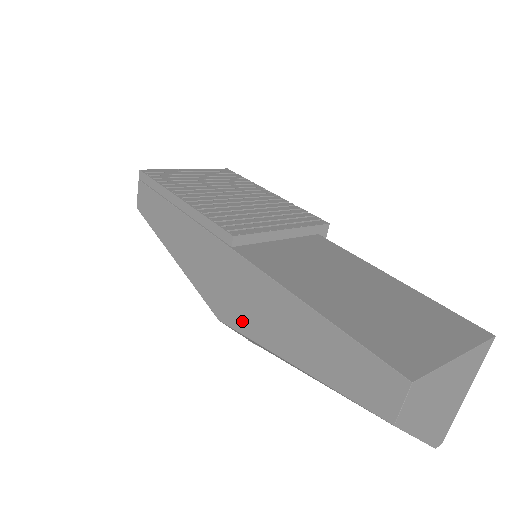
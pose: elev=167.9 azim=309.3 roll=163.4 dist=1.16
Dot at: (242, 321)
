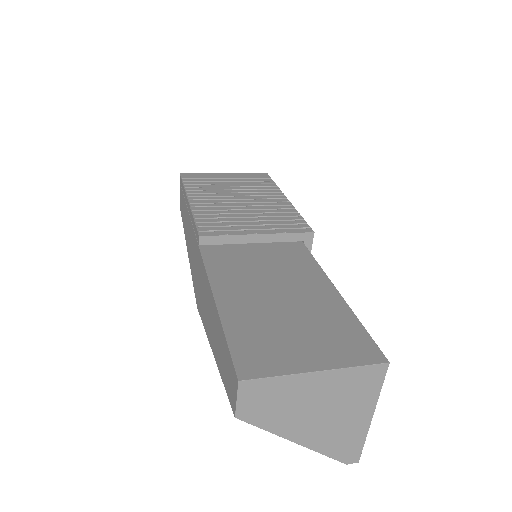
Dot at: (201, 310)
